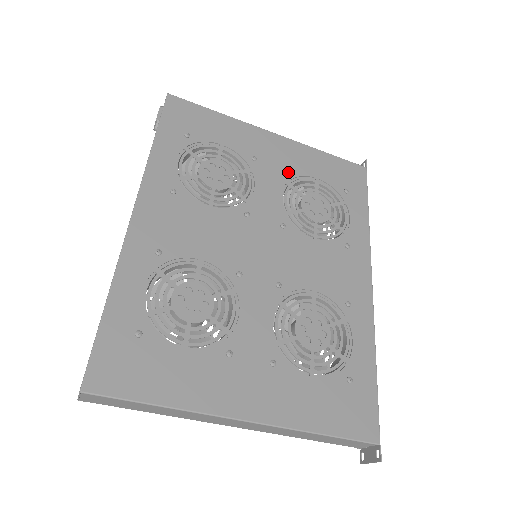
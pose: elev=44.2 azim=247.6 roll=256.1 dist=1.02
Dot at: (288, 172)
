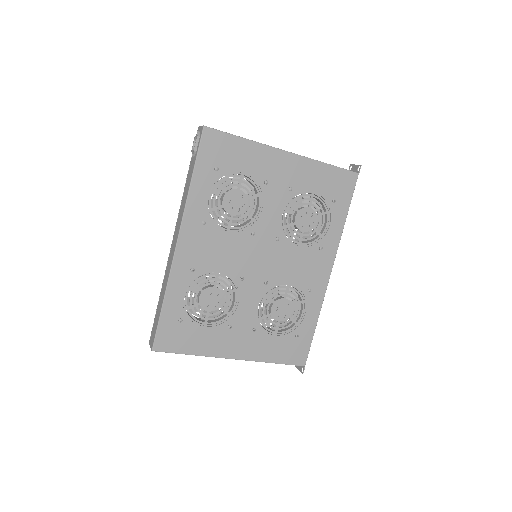
Dot at: (291, 191)
